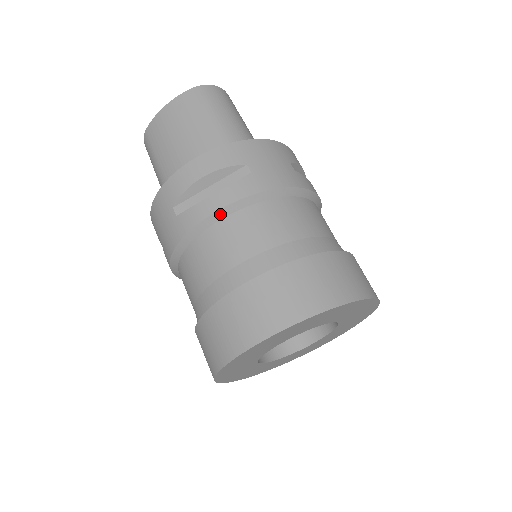
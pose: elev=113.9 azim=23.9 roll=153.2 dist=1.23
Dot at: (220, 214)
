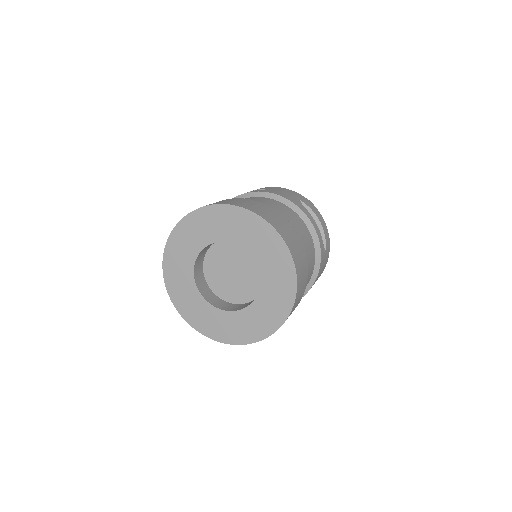
Dot at: occluded
